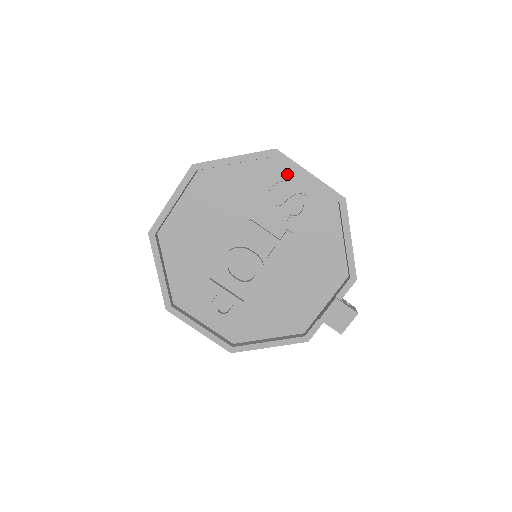
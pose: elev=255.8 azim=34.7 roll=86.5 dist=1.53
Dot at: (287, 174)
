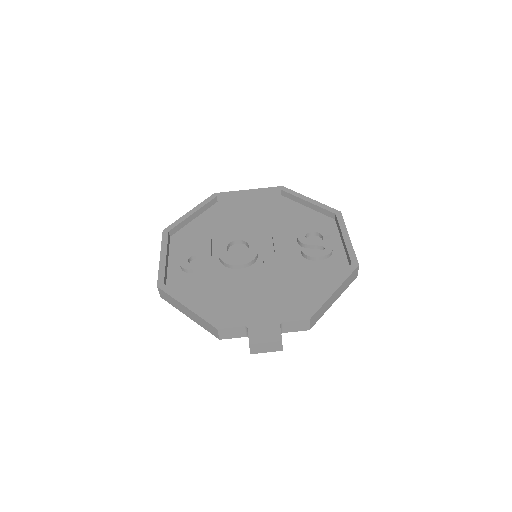
Dot at: (333, 232)
